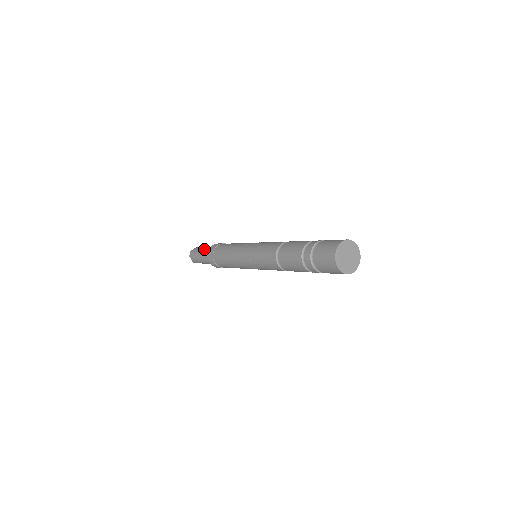
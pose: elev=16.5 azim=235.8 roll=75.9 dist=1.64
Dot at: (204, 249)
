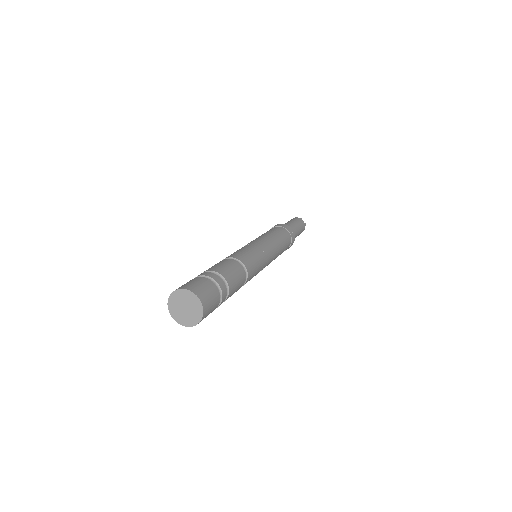
Dot at: occluded
